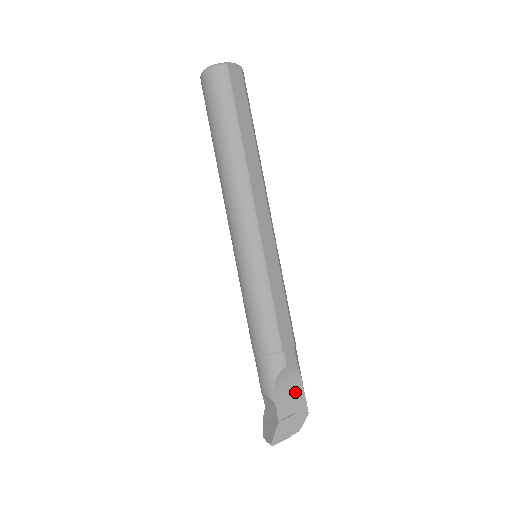
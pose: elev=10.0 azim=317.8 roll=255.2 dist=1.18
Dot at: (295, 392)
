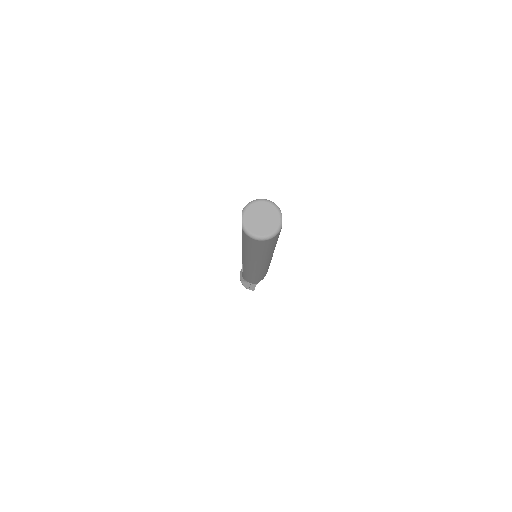
Dot at: occluded
